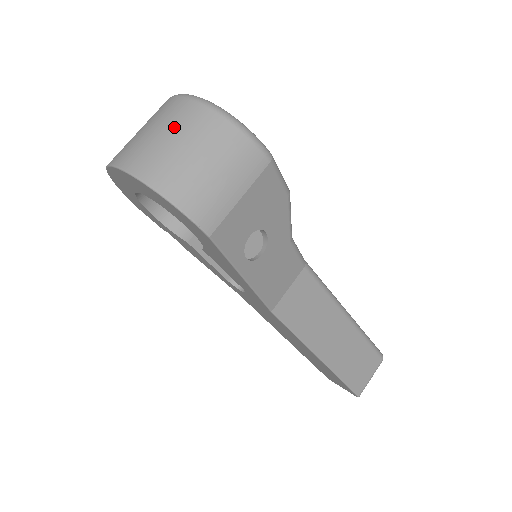
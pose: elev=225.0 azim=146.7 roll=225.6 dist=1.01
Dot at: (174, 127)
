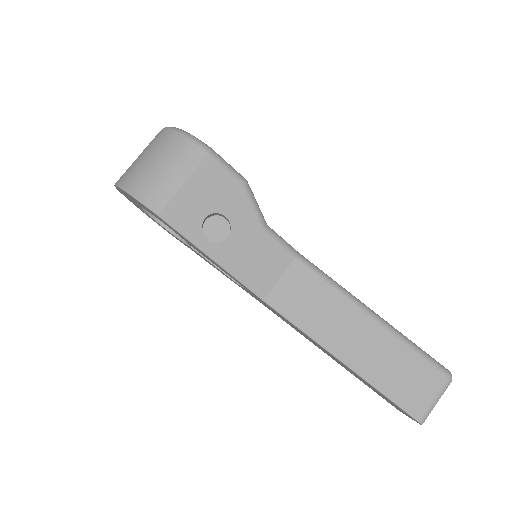
Dot at: (145, 149)
